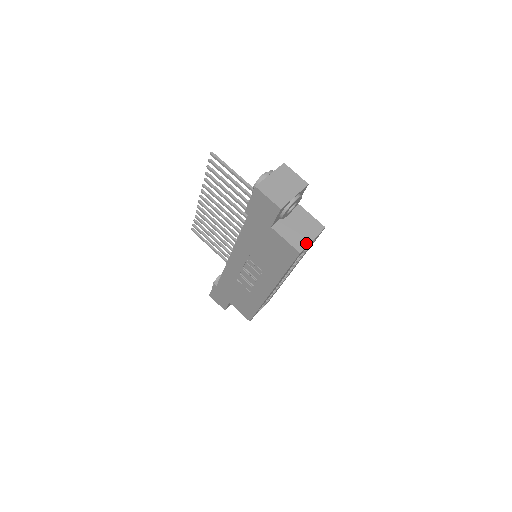
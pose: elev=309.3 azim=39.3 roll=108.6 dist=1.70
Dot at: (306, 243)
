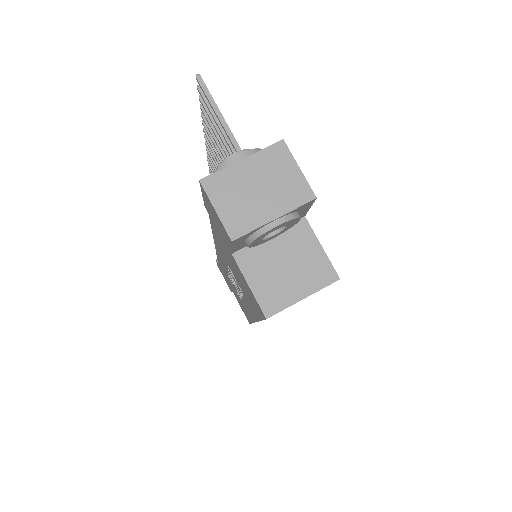
Dot at: (287, 302)
